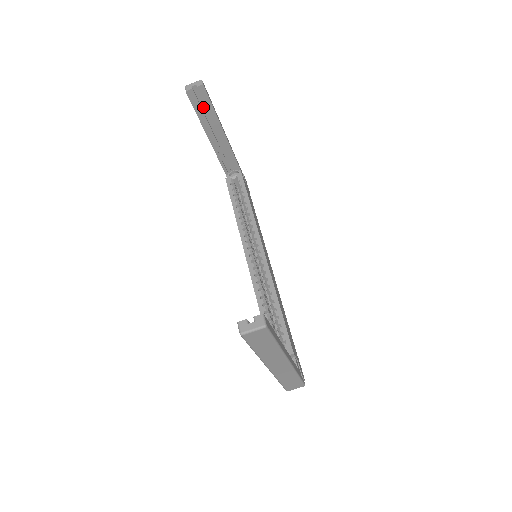
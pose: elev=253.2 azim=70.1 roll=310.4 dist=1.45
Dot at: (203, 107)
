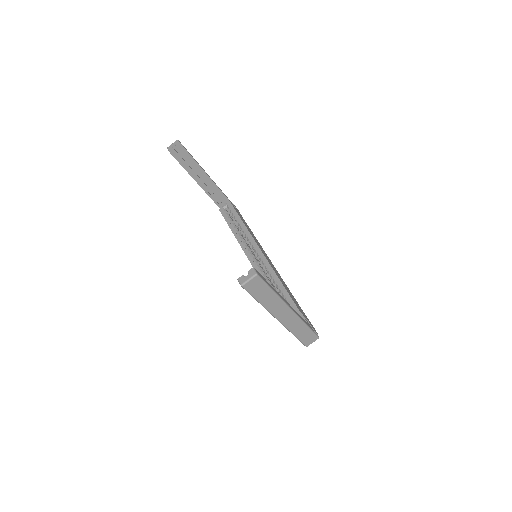
Dot at: (185, 159)
